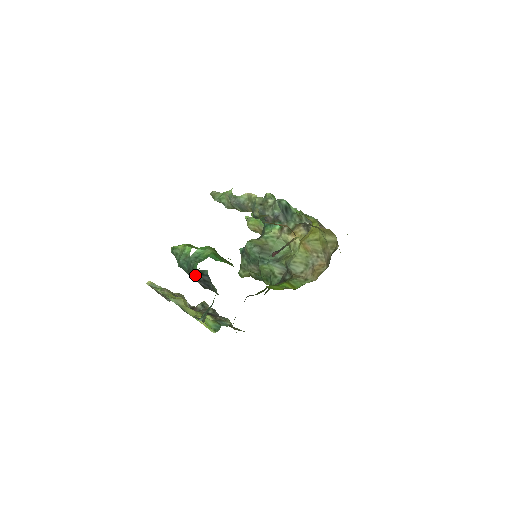
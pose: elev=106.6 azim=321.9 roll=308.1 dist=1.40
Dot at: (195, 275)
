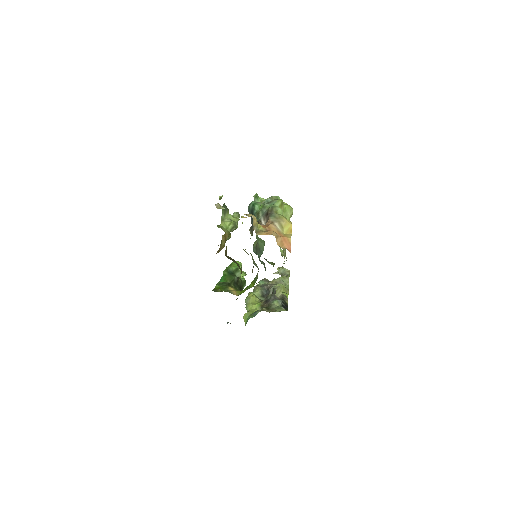
Dot at: occluded
